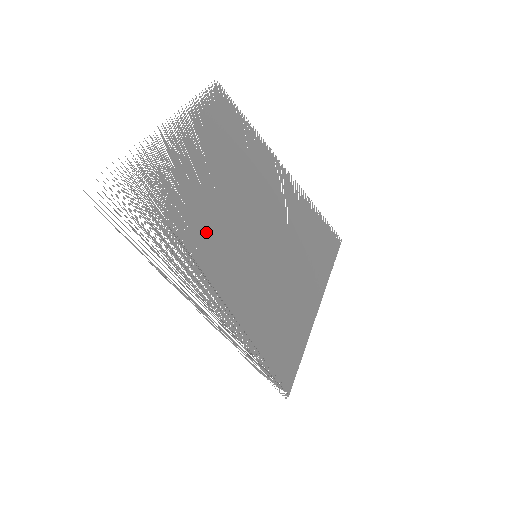
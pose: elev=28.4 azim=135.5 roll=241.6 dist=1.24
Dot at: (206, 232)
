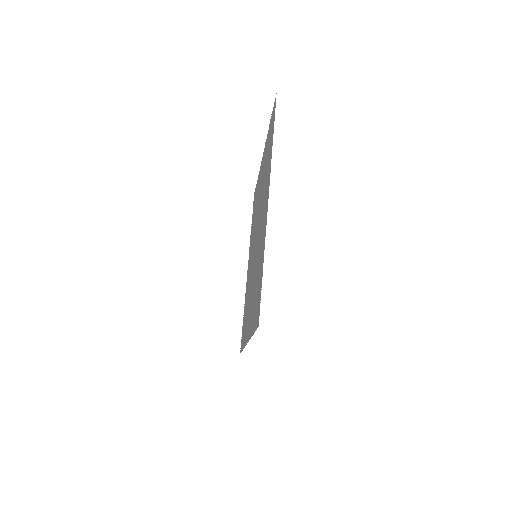
Dot at: occluded
